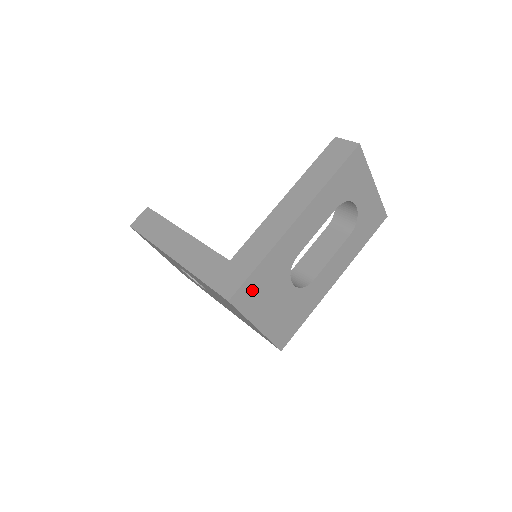
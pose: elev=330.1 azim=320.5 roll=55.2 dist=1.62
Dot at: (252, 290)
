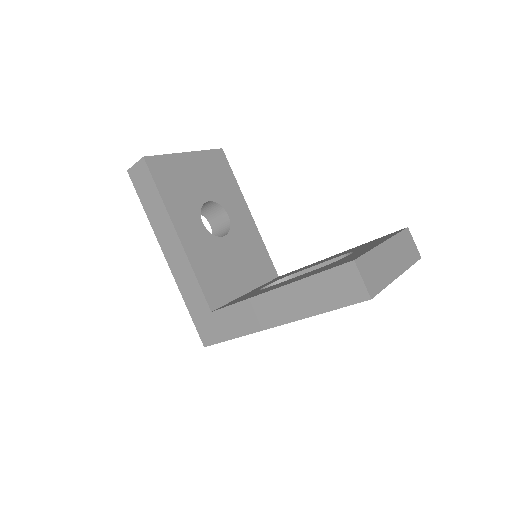
Dot at: occluded
